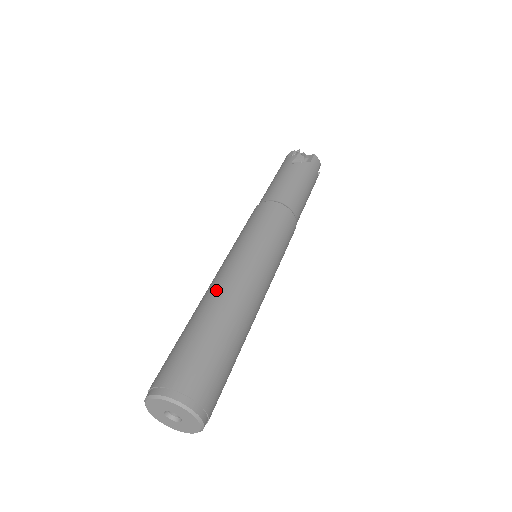
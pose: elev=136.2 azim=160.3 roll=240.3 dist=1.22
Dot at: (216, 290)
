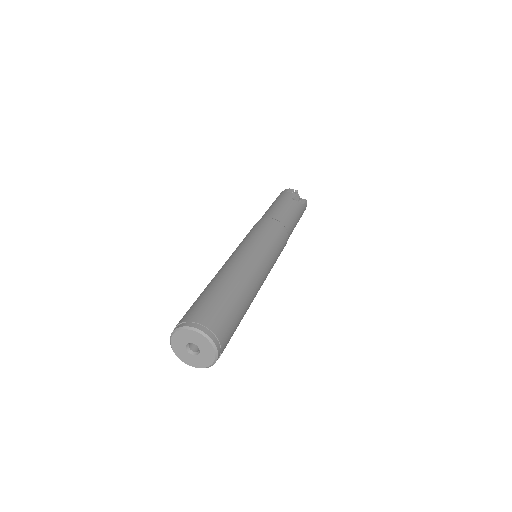
Dot at: (239, 269)
